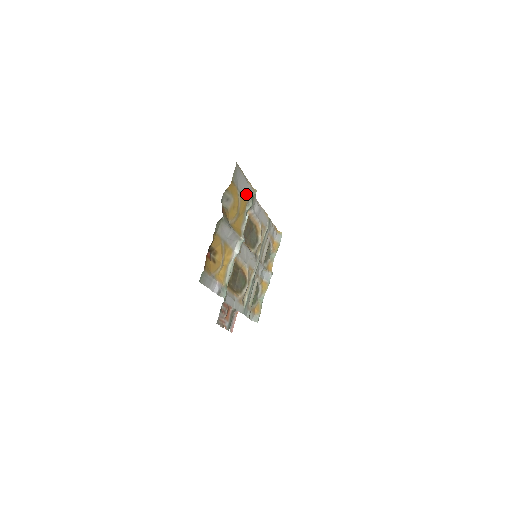
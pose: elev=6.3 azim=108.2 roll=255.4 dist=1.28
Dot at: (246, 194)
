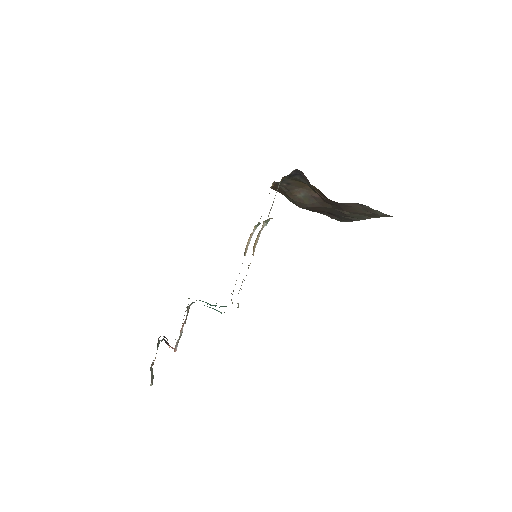
Dot at: occluded
